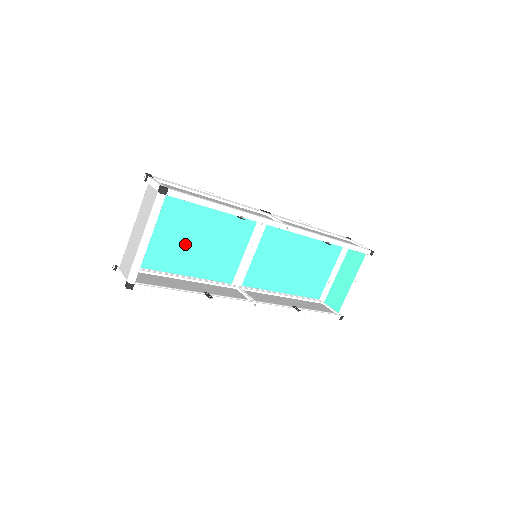
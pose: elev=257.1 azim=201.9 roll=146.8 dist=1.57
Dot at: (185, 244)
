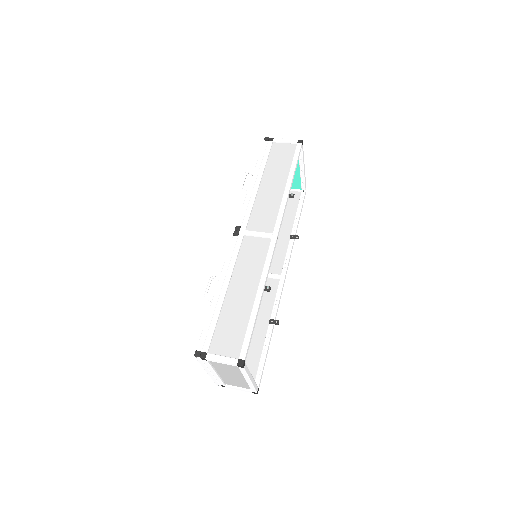
Dot at: occluded
